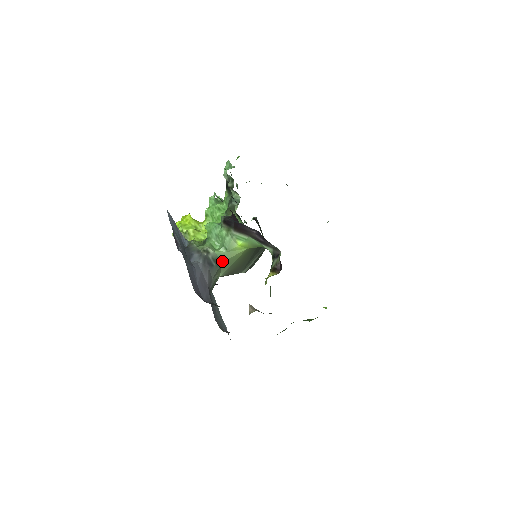
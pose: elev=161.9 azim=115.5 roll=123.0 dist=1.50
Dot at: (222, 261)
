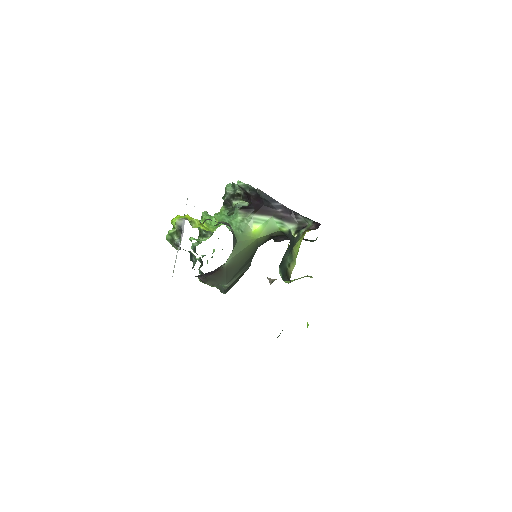
Dot at: (237, 241)
